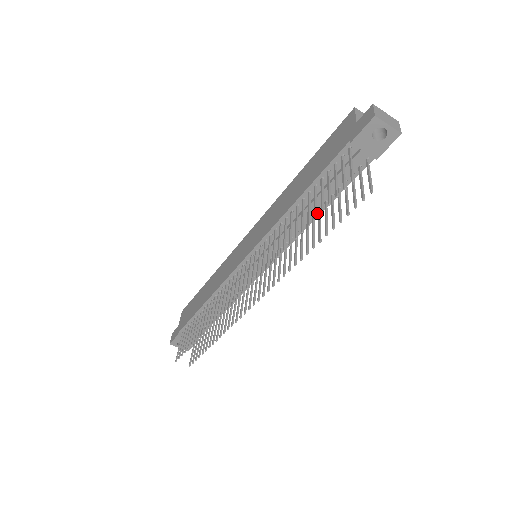
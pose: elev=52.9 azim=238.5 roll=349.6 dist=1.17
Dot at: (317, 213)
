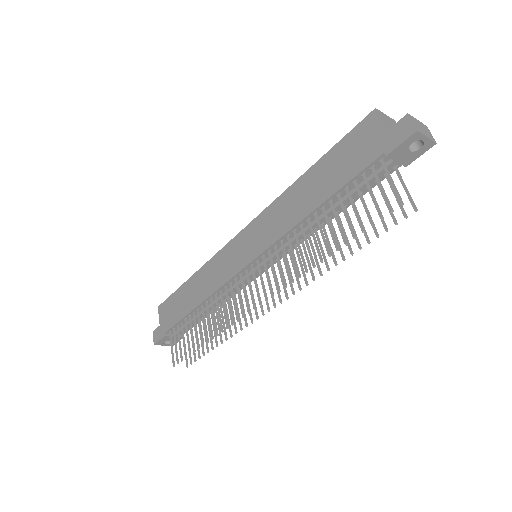
Dot at: (333, 216)
